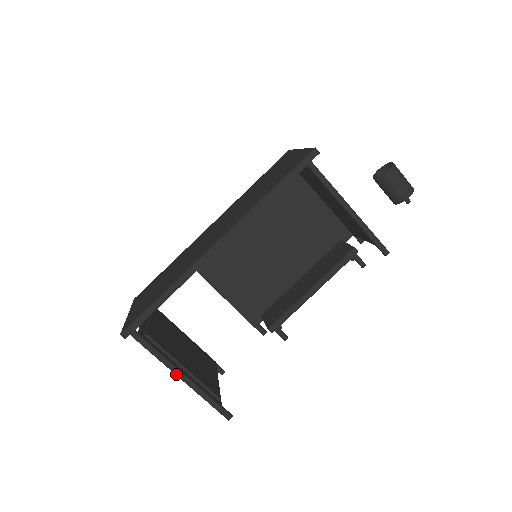
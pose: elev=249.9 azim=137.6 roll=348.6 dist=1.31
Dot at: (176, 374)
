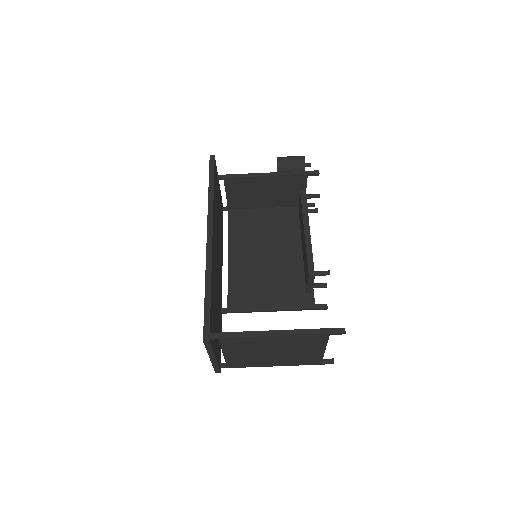
Dot at: (270, 336)
